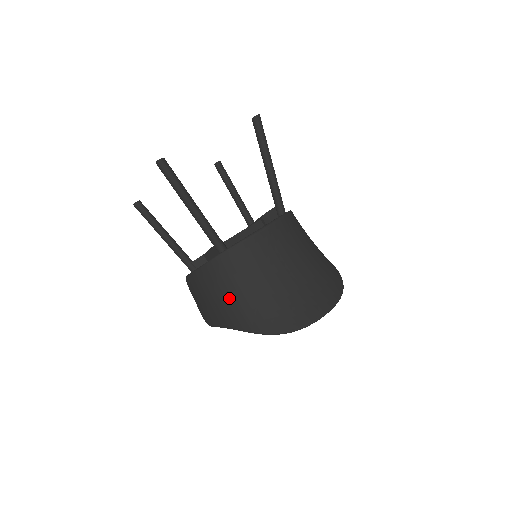
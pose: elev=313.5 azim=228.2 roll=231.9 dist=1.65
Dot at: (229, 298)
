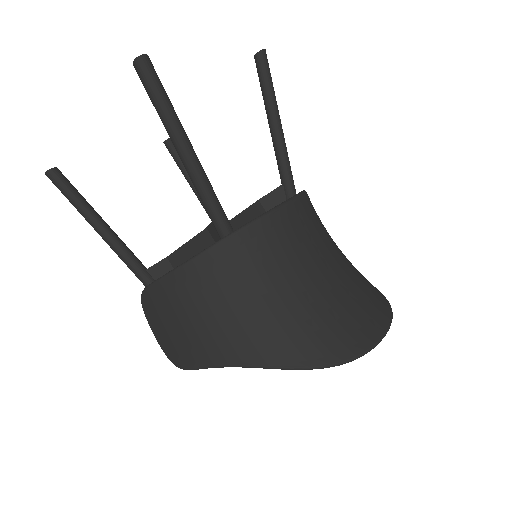
Dot at: (240, 312)
